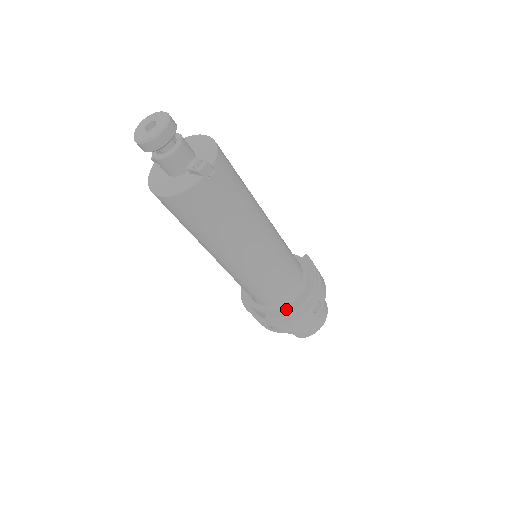
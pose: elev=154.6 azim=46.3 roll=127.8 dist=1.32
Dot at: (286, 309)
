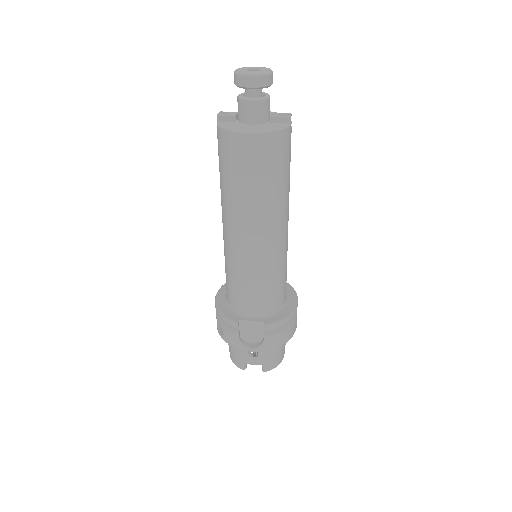
Dot at: (282, 313)
